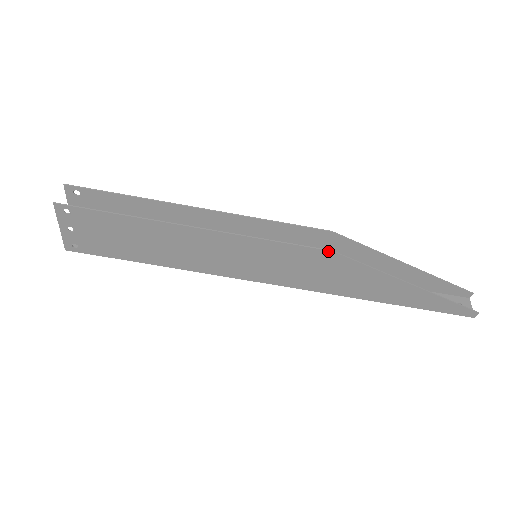
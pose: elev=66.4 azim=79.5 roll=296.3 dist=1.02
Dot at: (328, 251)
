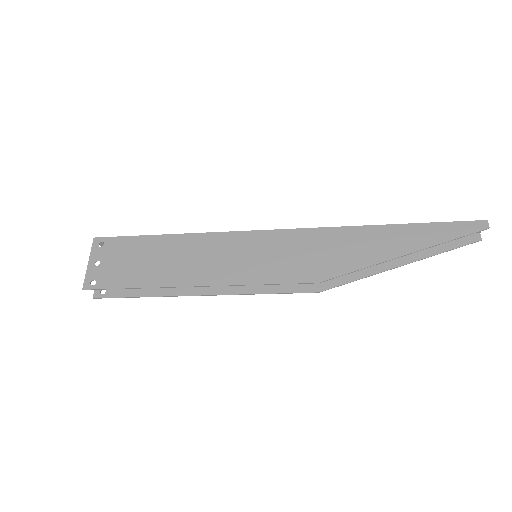
Dot at: (315, 292)
